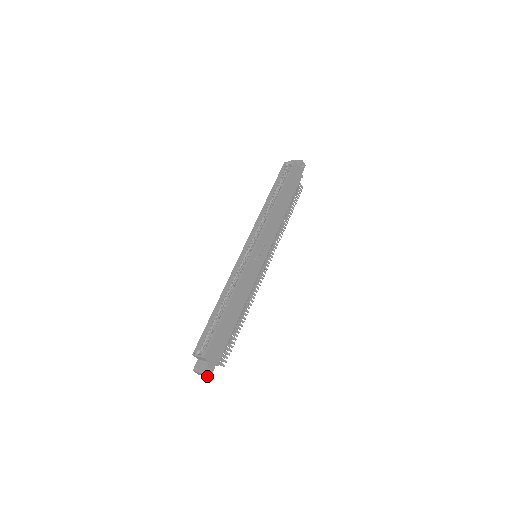
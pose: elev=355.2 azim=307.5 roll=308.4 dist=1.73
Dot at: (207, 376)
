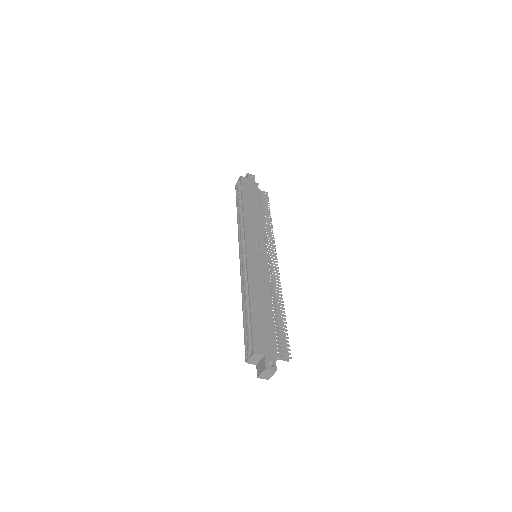
Dot at: (272, 370)
